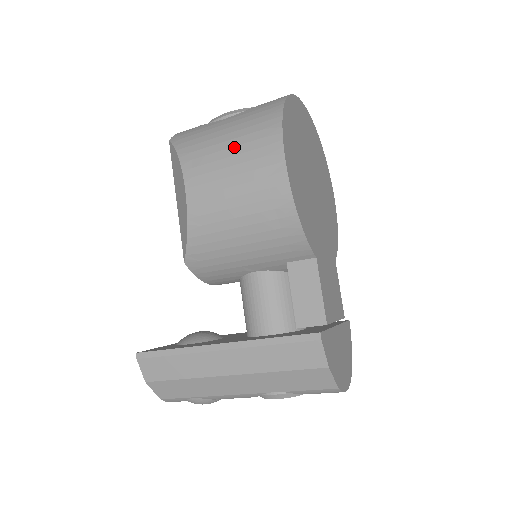
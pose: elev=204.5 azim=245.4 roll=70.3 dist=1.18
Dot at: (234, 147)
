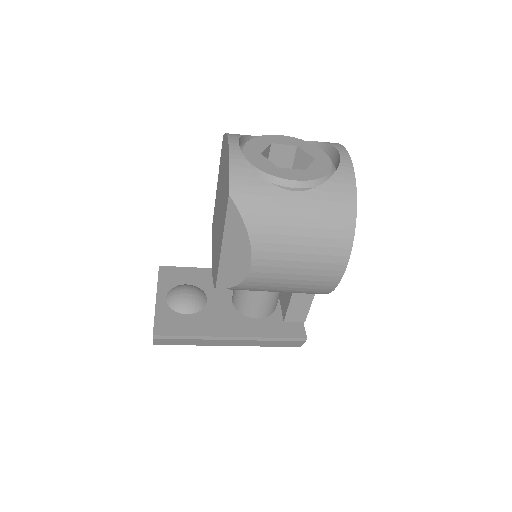
Dot at: (307, 246)
